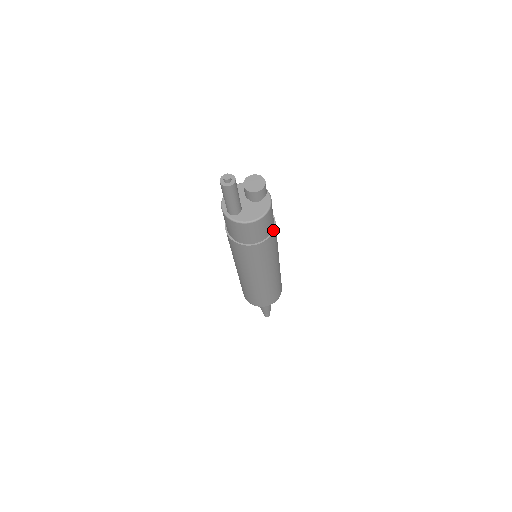
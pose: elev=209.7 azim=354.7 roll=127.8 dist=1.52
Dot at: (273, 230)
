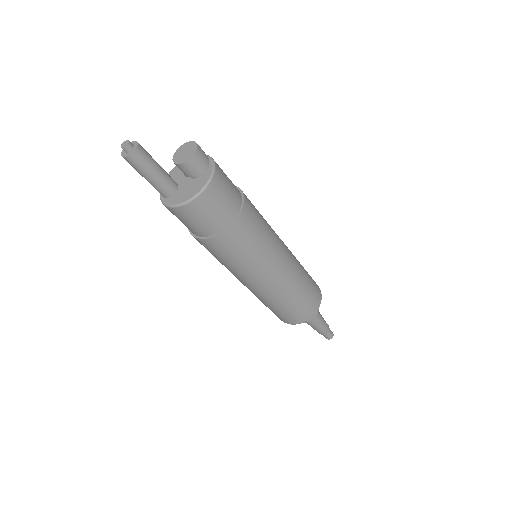
Dot at: (236, 217)
